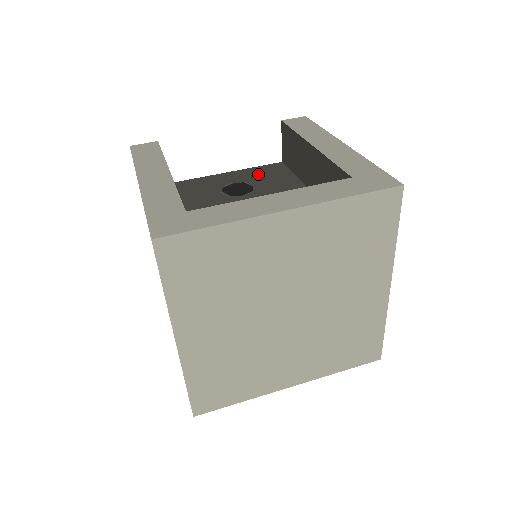
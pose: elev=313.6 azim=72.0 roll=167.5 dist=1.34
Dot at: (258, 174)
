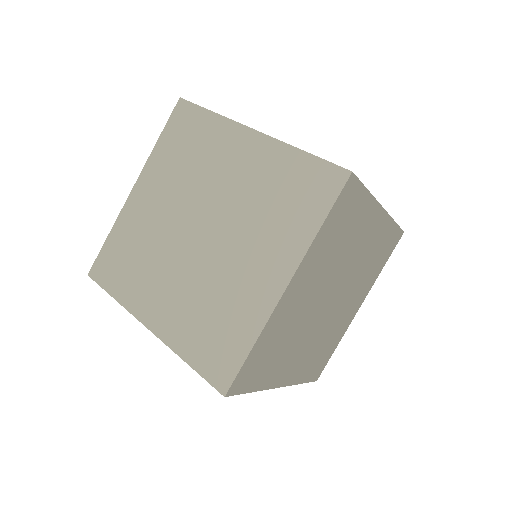
Dot at: occluded
